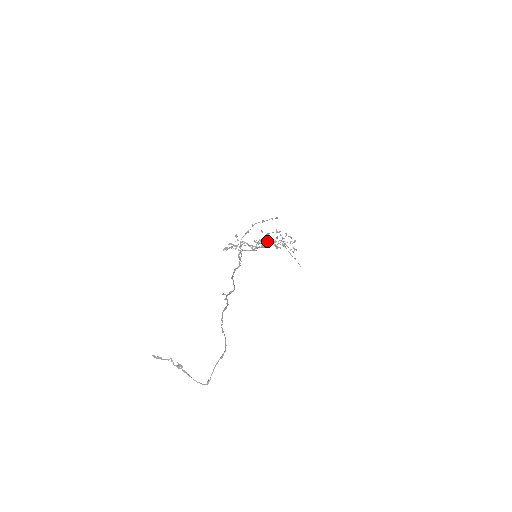
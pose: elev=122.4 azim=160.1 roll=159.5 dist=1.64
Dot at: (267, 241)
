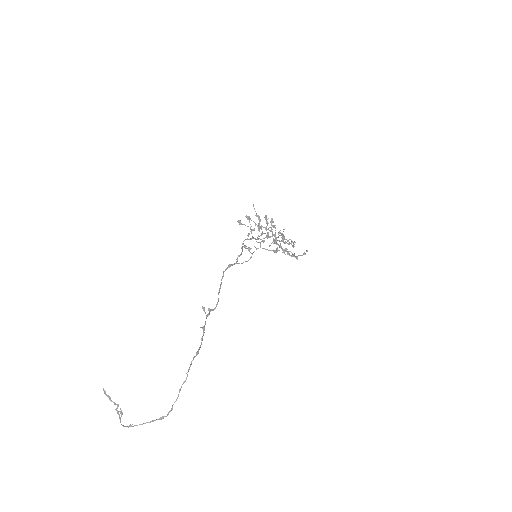
Dot at: occluded
